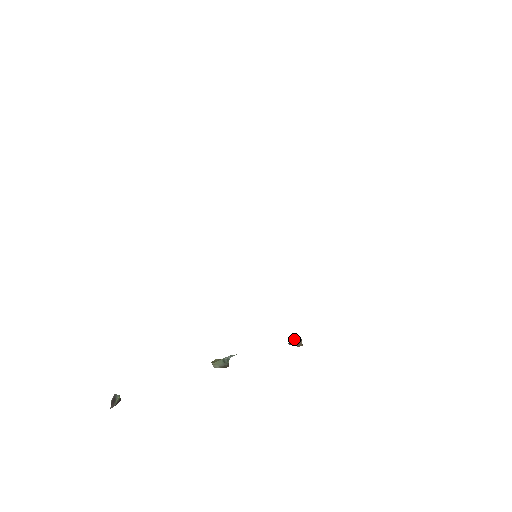
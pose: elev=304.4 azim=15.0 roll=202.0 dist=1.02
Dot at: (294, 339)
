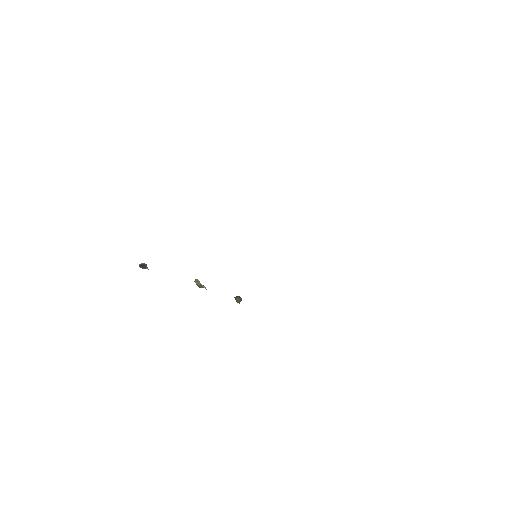
Dot at: (239, 299)
